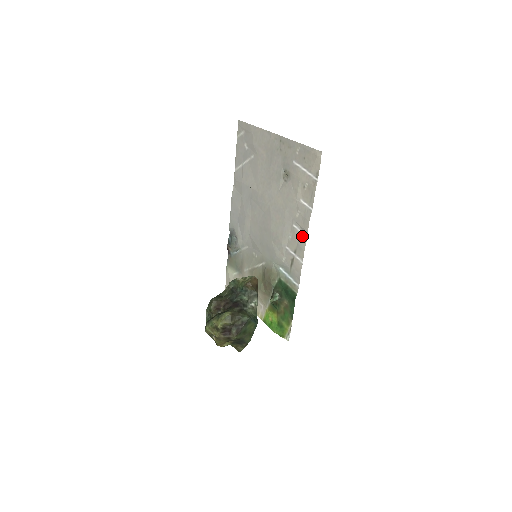
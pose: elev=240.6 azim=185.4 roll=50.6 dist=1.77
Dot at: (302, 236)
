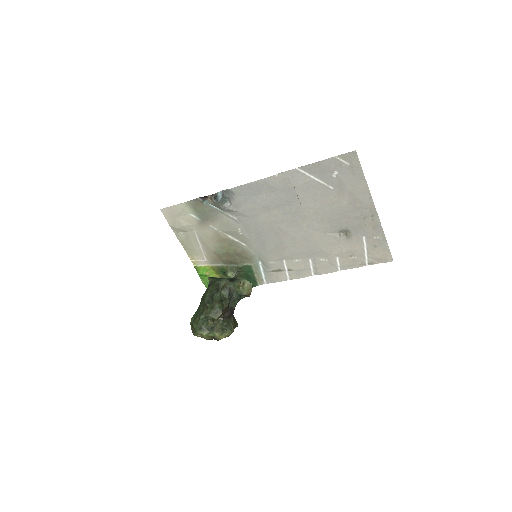
Dot at: (309, 271)
